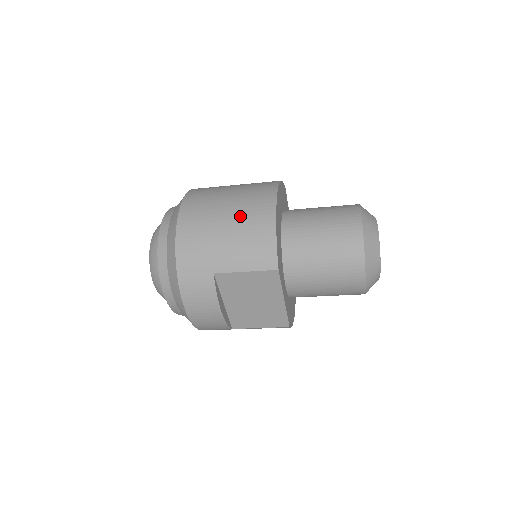
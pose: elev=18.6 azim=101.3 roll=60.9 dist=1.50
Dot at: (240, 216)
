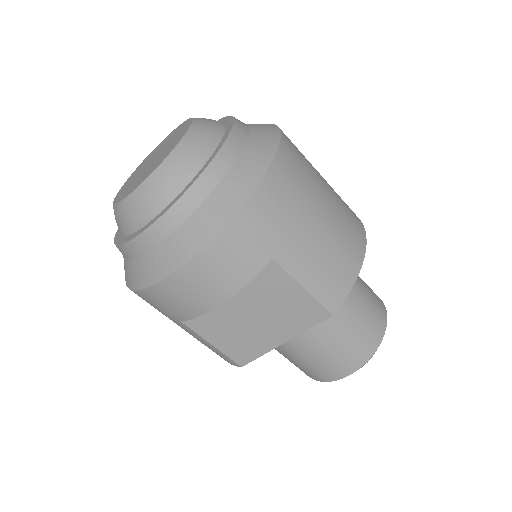
Dot at: (337, 221)
